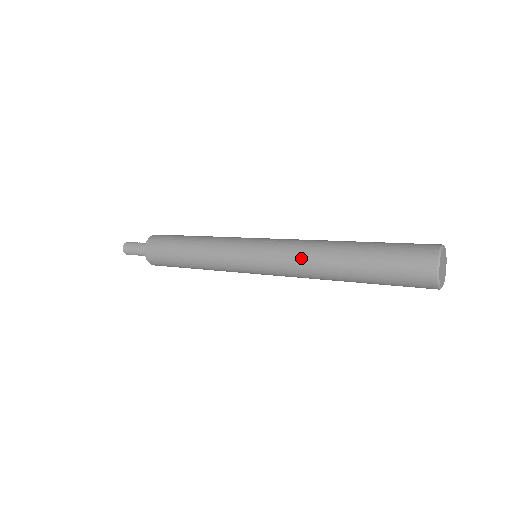
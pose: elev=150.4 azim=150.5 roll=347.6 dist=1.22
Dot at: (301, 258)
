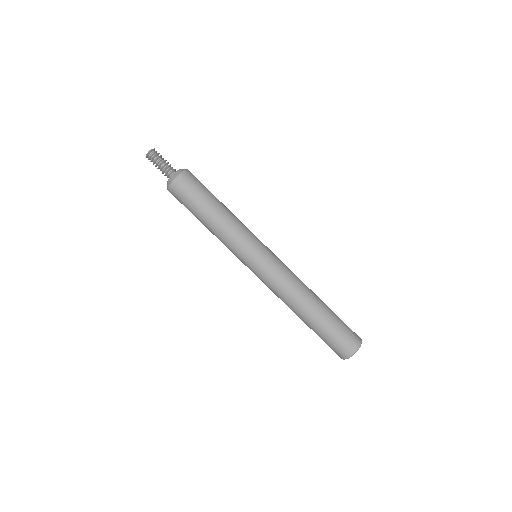
Dot at: (293, 287)
